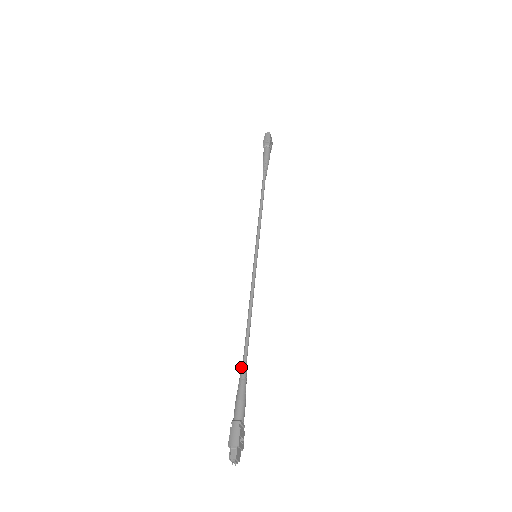
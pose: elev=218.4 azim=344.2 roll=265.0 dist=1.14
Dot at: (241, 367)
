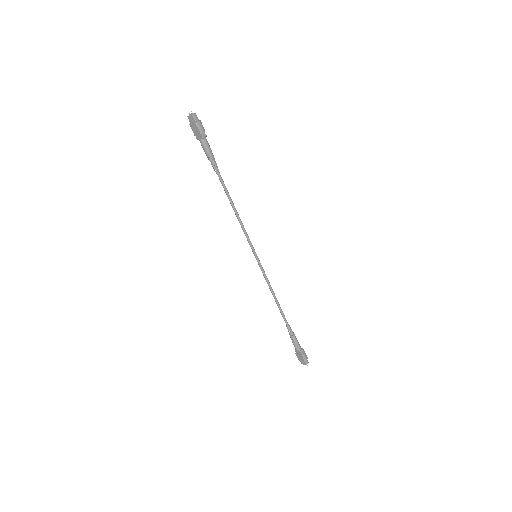
Dot at: (288, 327)
